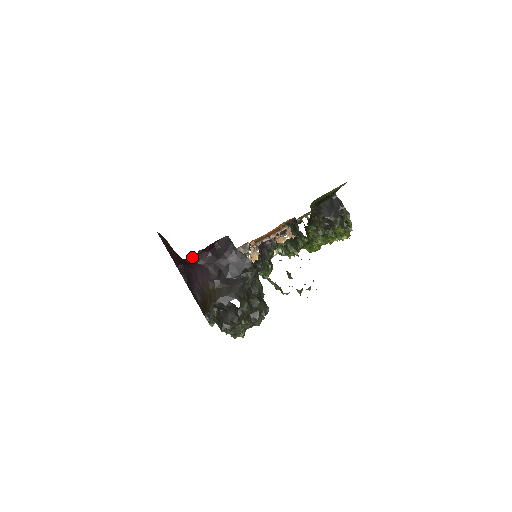
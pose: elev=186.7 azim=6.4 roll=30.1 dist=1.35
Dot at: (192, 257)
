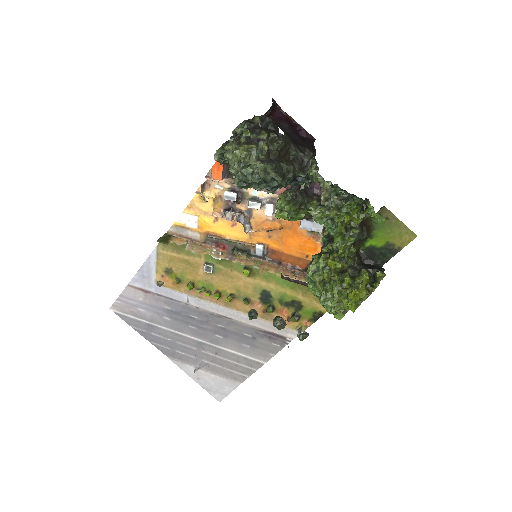
Dot at: occluded
